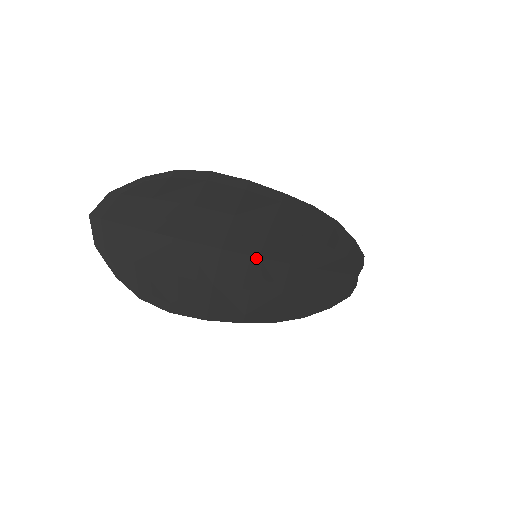
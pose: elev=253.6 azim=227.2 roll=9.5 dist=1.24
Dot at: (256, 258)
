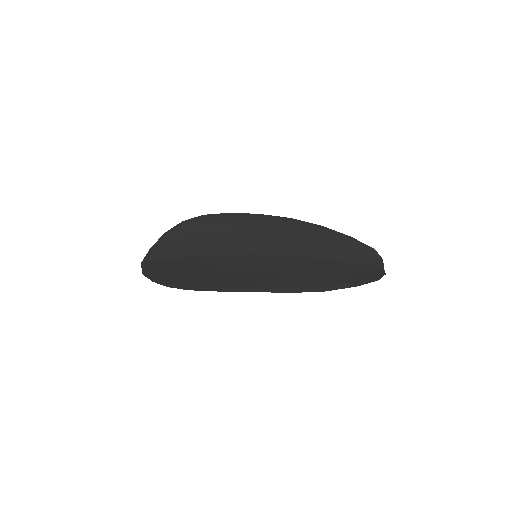
Dot at: (254, 254)
